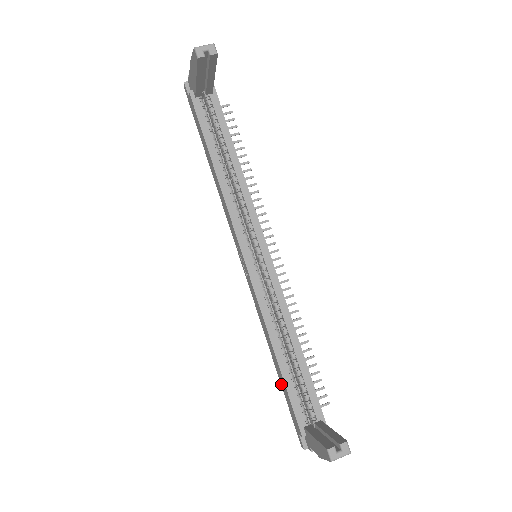
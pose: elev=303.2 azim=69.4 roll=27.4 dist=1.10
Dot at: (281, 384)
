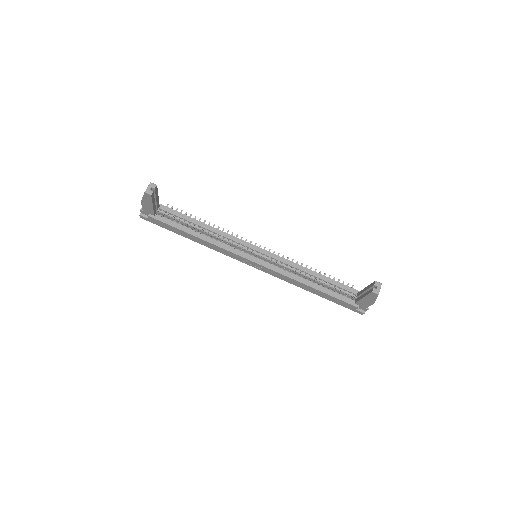
Dot at: (326, 298)
